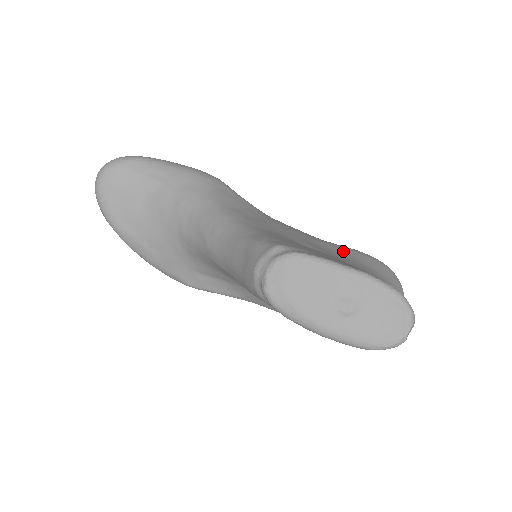
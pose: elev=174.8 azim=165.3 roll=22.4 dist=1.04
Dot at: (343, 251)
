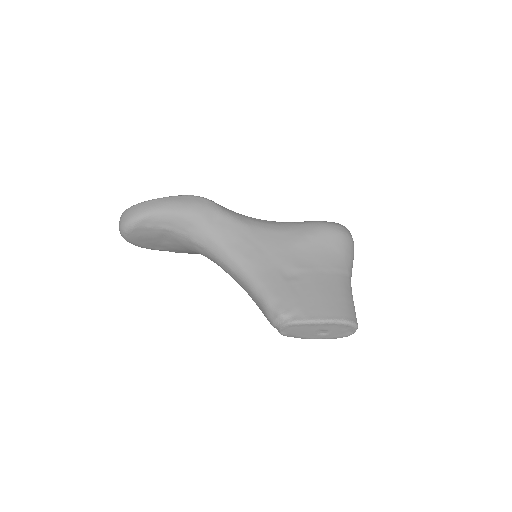
Dot at: (311, 245)
